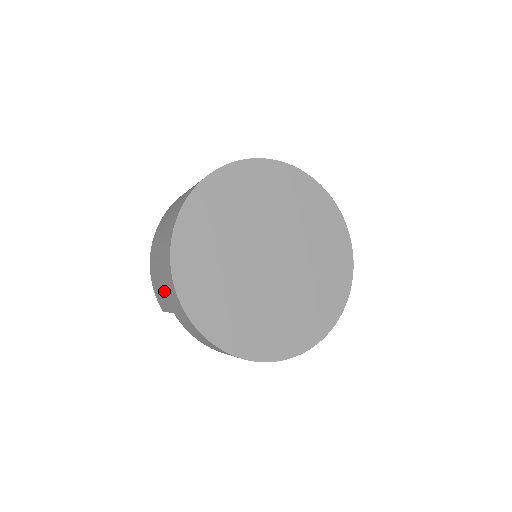
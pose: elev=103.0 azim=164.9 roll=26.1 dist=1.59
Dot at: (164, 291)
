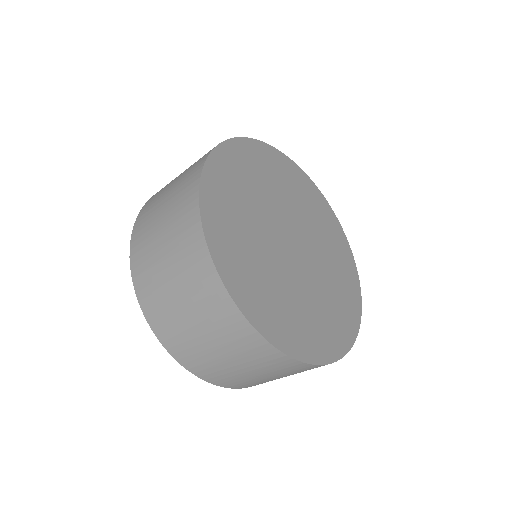
Dot at: (272, 377)
